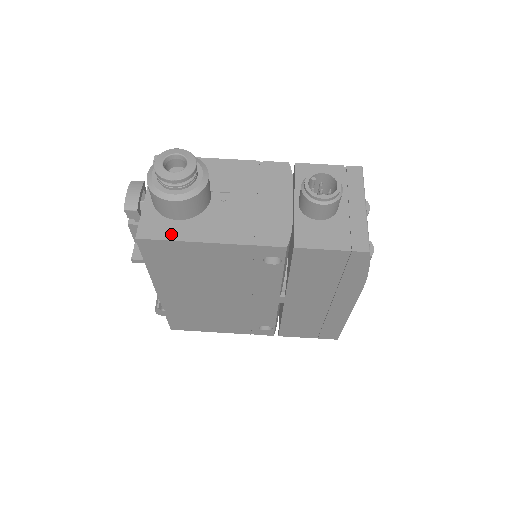
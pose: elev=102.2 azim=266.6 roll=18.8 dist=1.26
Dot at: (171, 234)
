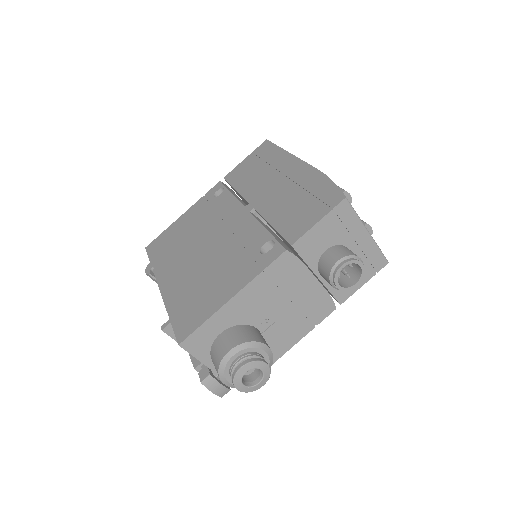
Dot at: occluded
